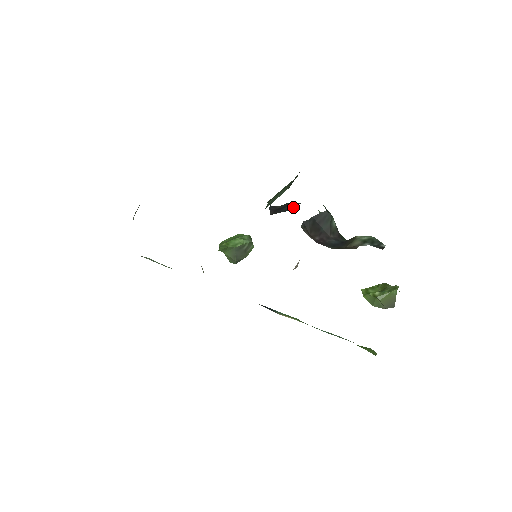
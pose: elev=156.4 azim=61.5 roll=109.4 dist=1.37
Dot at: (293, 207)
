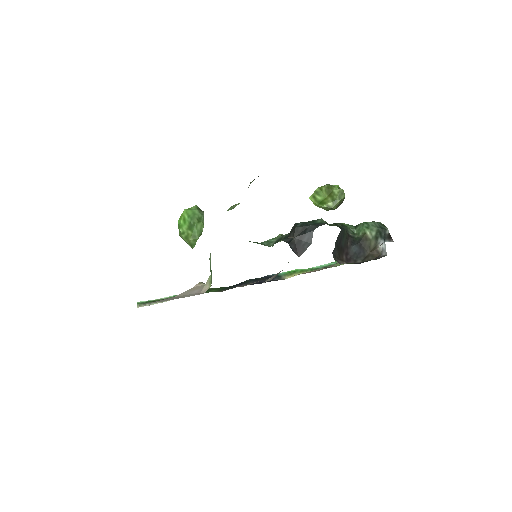
Dot at: (311, 238)
